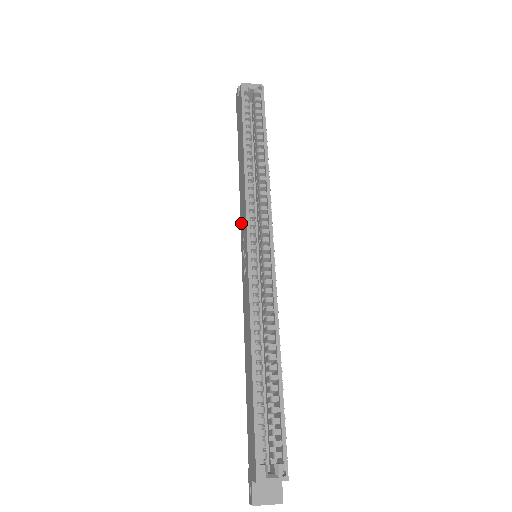
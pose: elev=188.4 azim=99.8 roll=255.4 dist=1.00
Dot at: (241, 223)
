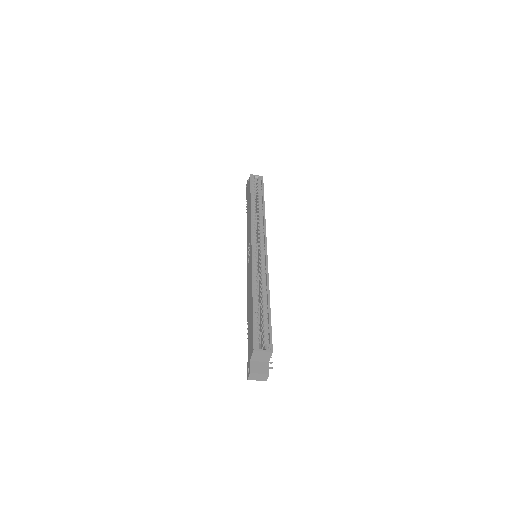
Dot at: (247, 242)
